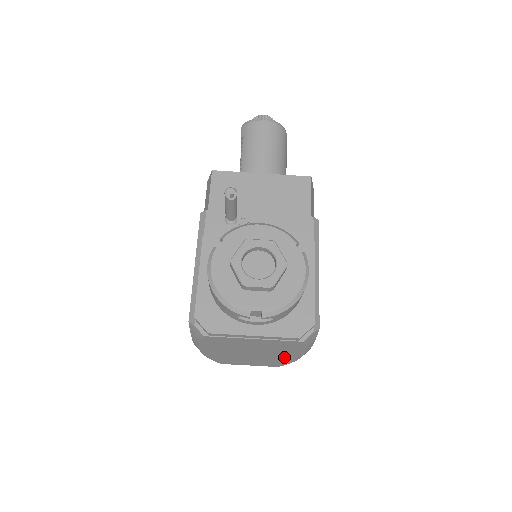
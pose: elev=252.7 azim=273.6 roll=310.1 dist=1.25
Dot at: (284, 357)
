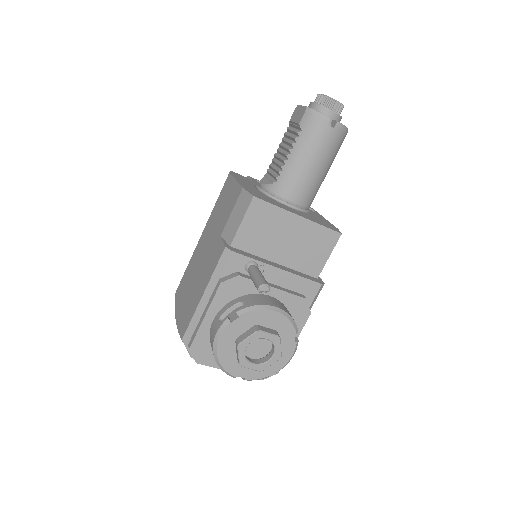
Dot at: occluded
